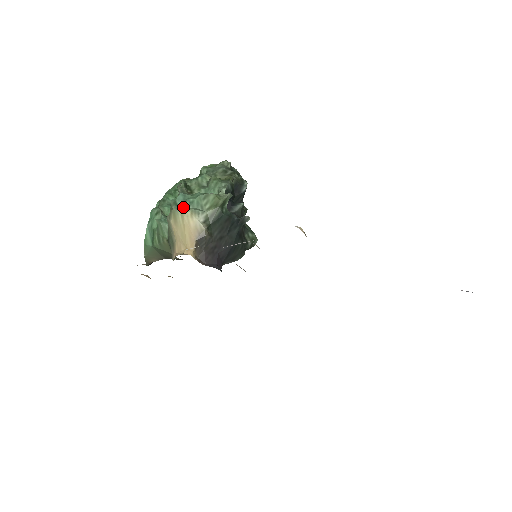
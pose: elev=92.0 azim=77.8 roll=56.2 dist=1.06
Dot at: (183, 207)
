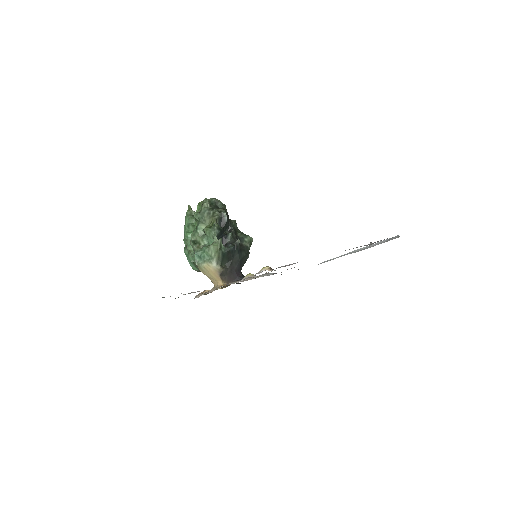
Dot at: (201, 261)
